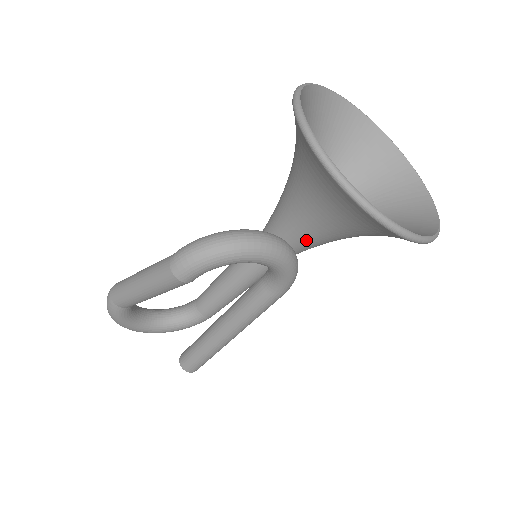
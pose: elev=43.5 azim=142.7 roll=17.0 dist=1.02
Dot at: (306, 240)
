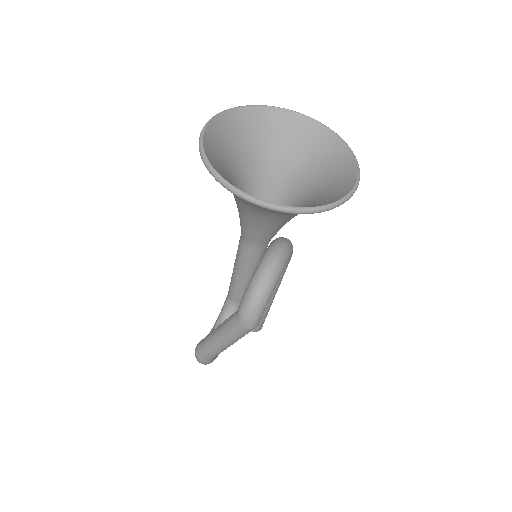
Dot at: occluded
